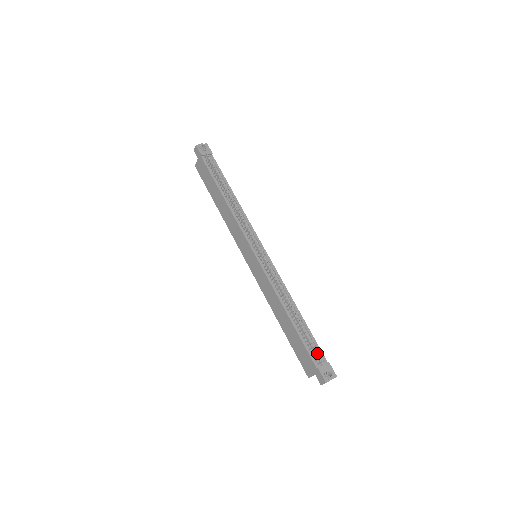
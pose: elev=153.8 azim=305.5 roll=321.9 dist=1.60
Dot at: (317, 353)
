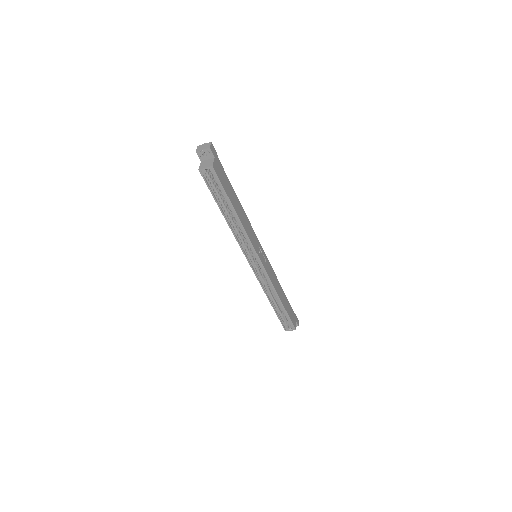
Dot at: occluded
